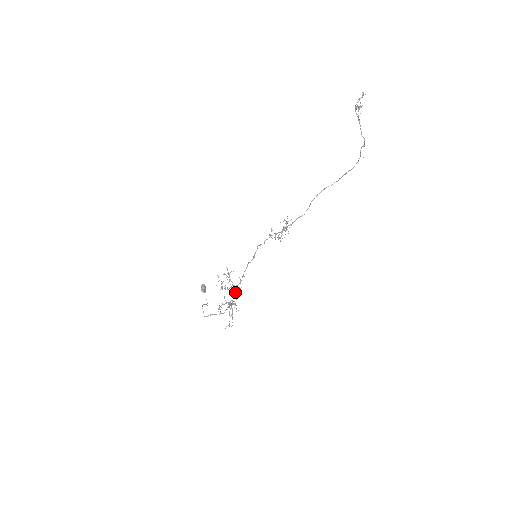
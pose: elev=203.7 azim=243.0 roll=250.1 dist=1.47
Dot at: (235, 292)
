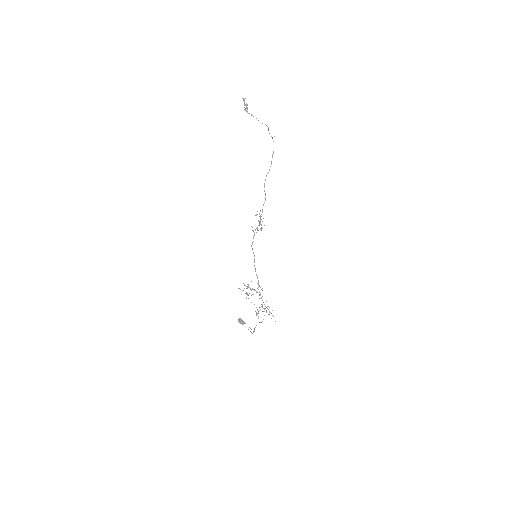
Dot at: (260, 294)
